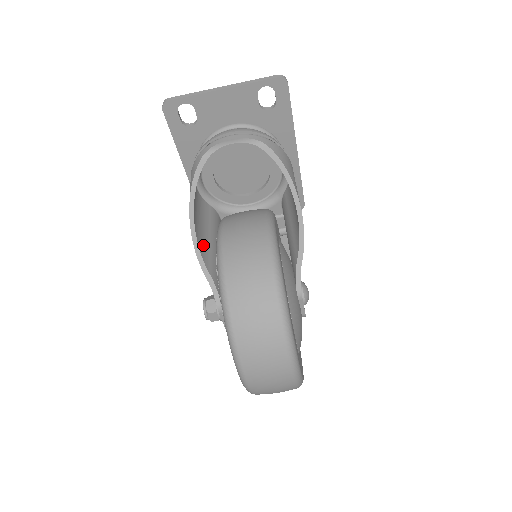
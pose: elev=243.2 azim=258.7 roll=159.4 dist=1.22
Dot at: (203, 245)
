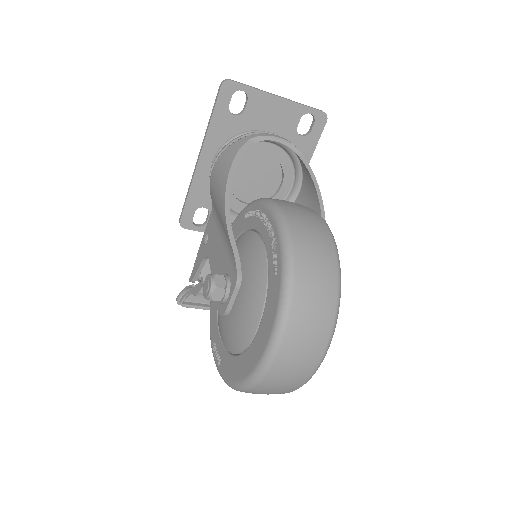
Dot at: occluded
